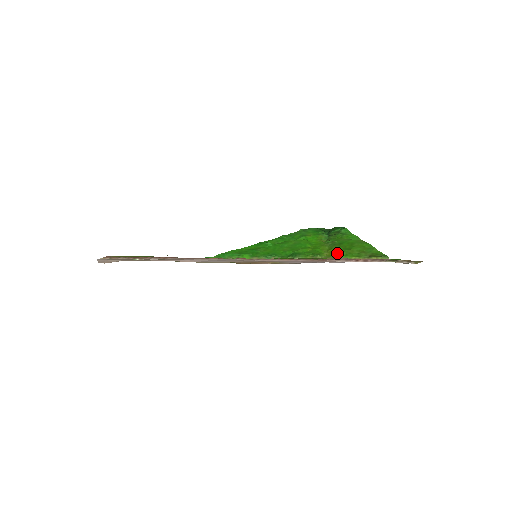
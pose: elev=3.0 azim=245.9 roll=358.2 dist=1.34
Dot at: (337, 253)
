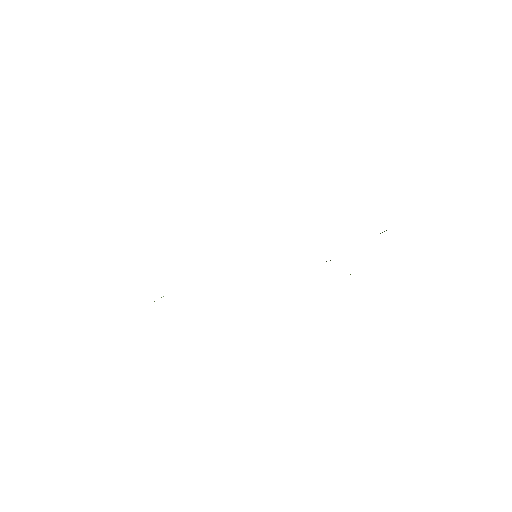
Dot at: occluded
